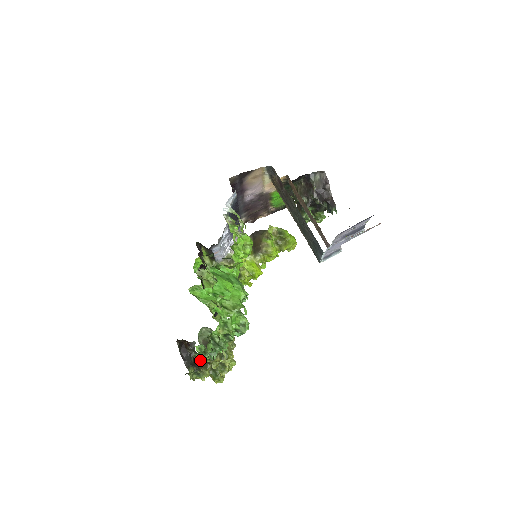
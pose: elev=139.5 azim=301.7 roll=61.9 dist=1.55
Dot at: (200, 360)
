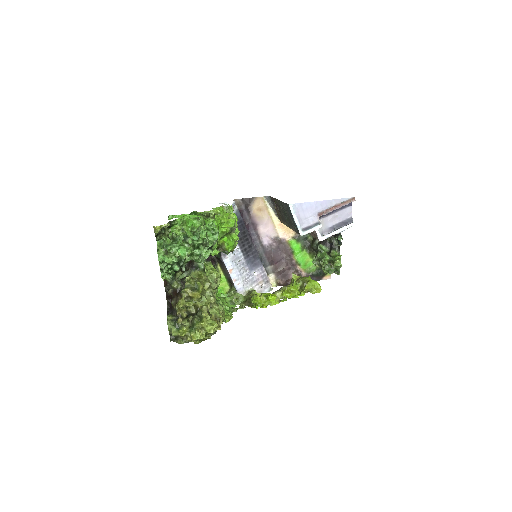
Dot at: (157, 250)
